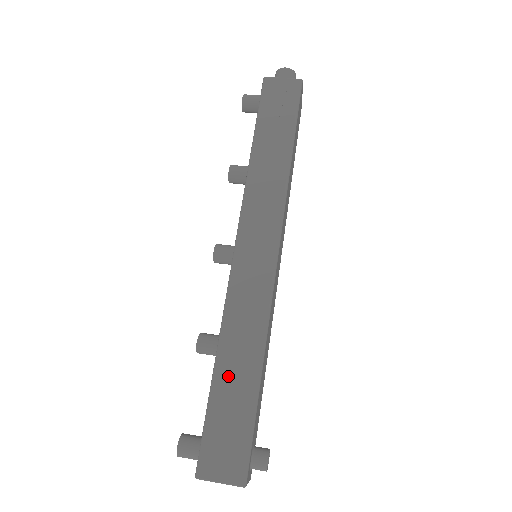
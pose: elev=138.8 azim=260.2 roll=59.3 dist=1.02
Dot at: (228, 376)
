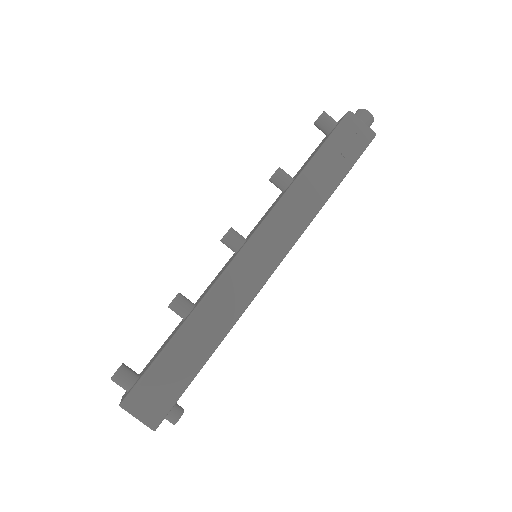
Dot at: (186, 343)
